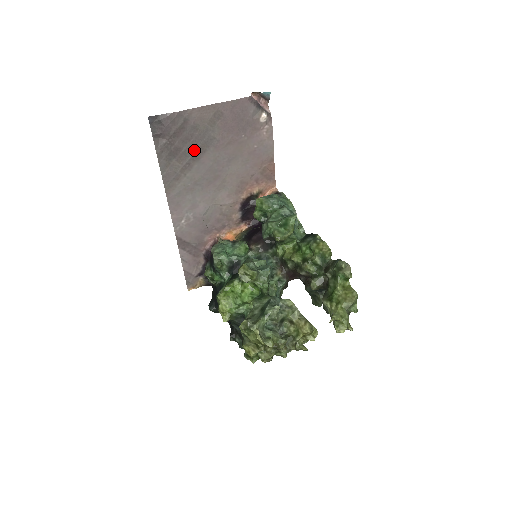
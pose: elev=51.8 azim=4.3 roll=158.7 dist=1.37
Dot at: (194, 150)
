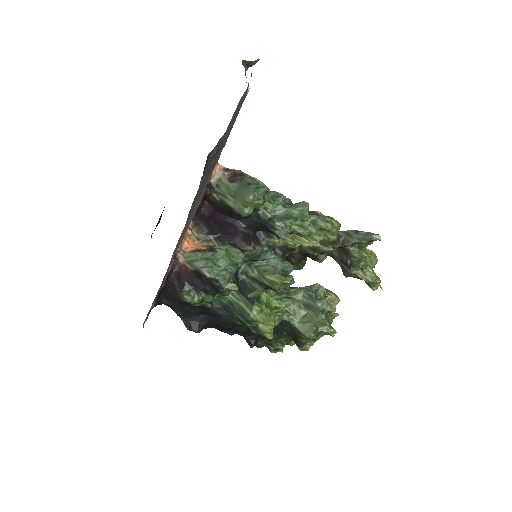
Dot at: (210, 170)
